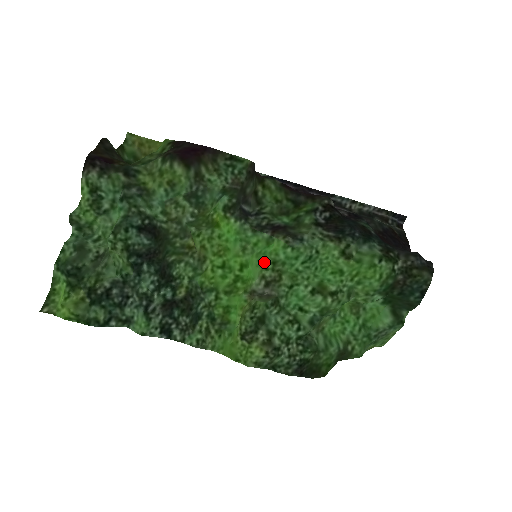
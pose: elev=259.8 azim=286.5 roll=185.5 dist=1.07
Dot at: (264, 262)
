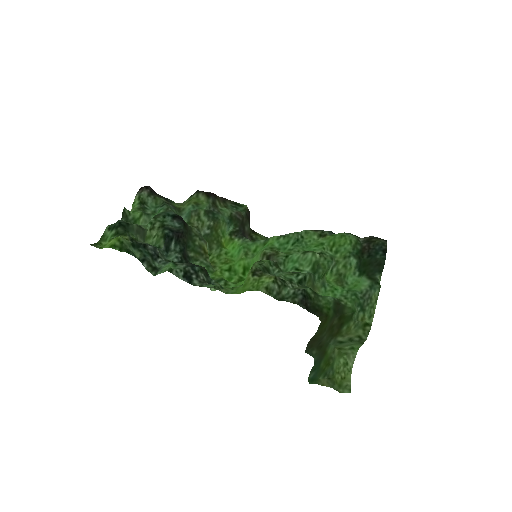
Dot at: (264, 249)
